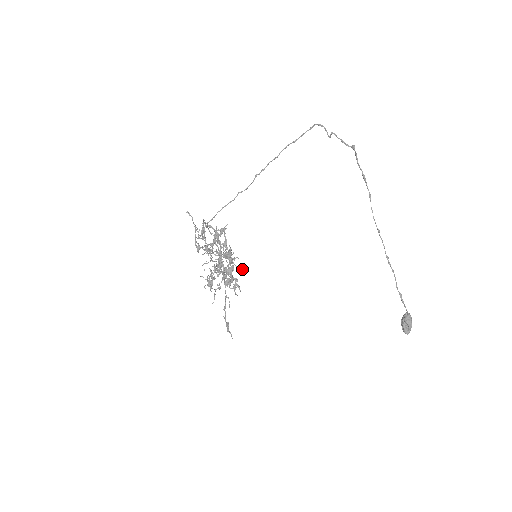
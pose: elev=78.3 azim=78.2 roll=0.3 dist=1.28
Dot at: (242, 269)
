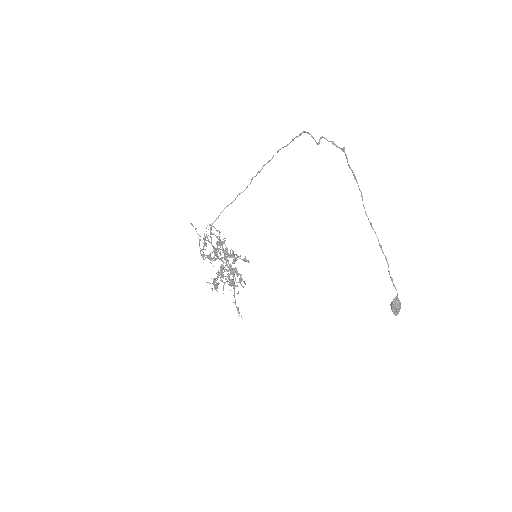
Dot at: (247, 261)
